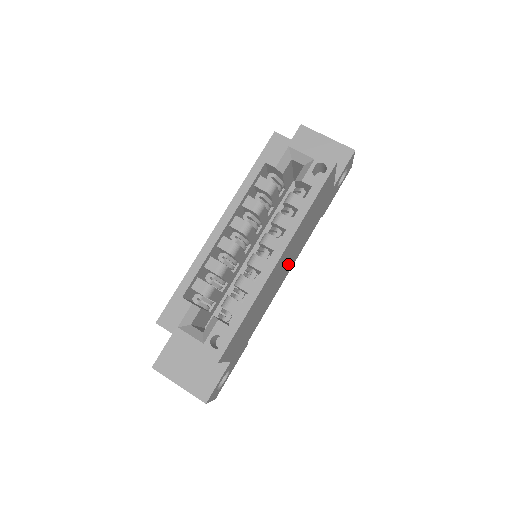
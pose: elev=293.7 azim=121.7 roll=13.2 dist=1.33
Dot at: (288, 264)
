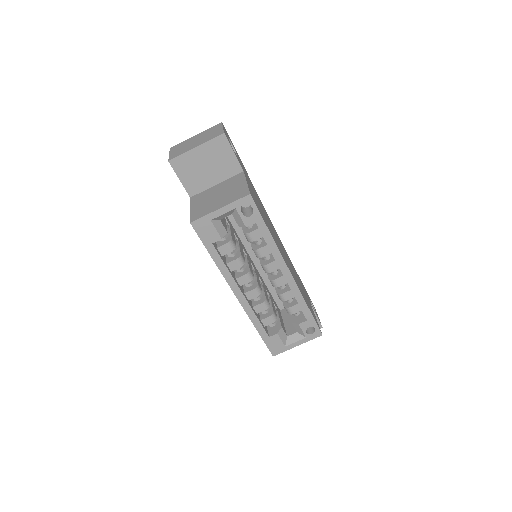
Dot at: (277, 237)
